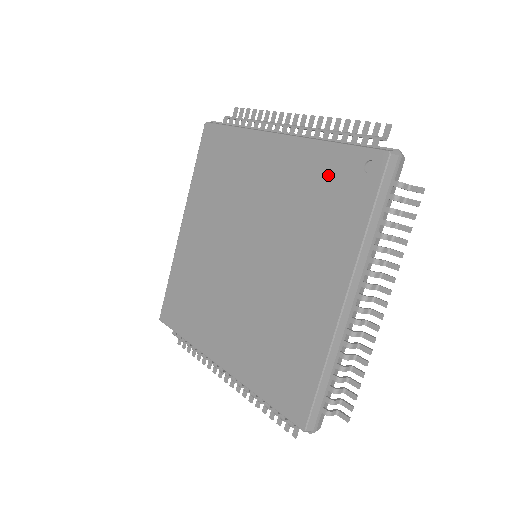
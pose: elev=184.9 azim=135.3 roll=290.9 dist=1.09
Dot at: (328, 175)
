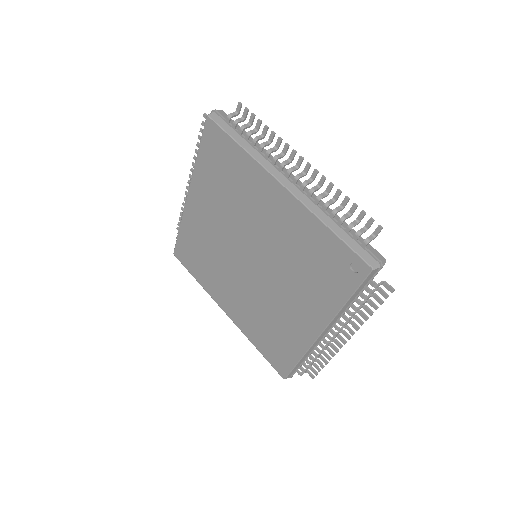
Dot at: (321, 250)
